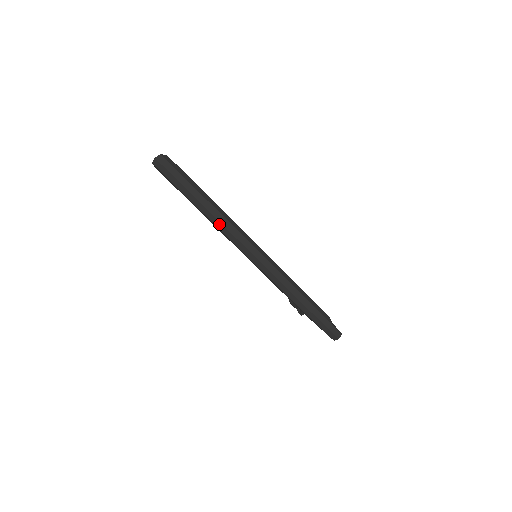
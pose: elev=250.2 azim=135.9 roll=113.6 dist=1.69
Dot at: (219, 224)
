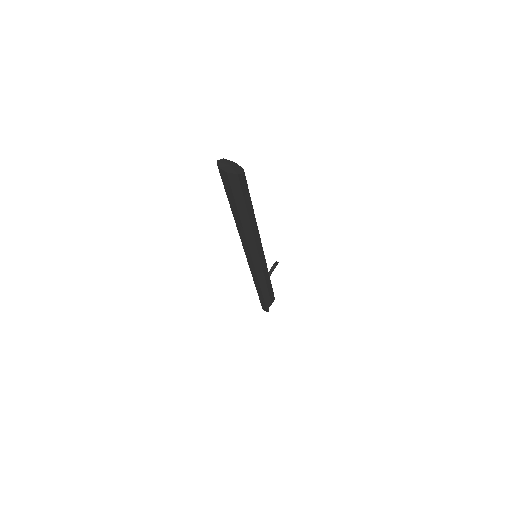
Dot at: occluded
